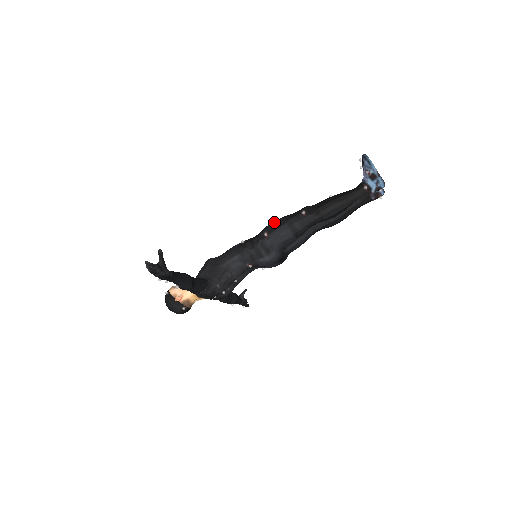
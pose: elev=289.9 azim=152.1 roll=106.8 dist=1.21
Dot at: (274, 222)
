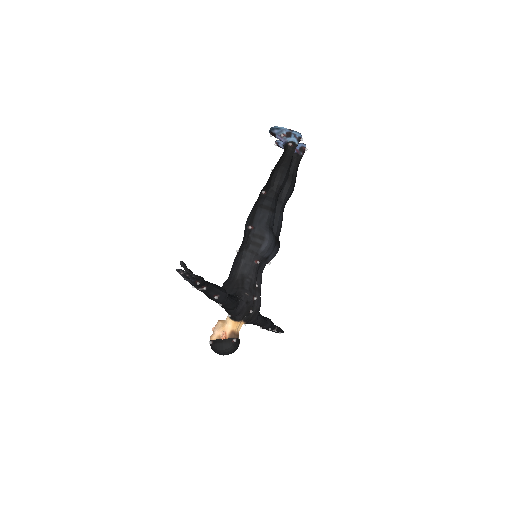
Dot at: (248, 216)
